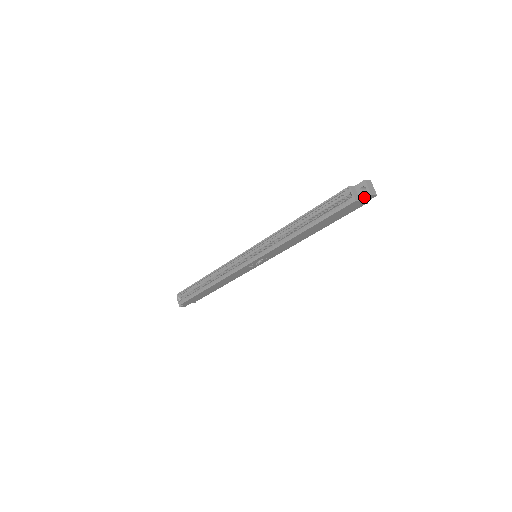
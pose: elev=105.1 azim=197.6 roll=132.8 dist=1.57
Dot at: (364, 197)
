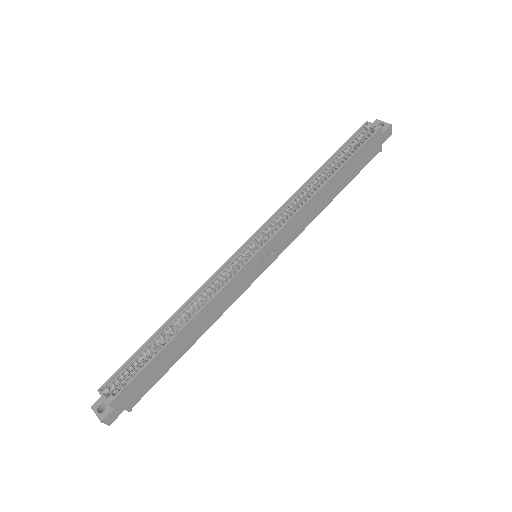
Dot at: (385, 129)
